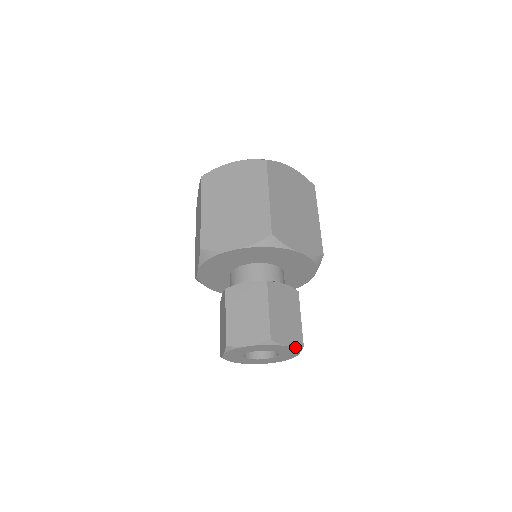
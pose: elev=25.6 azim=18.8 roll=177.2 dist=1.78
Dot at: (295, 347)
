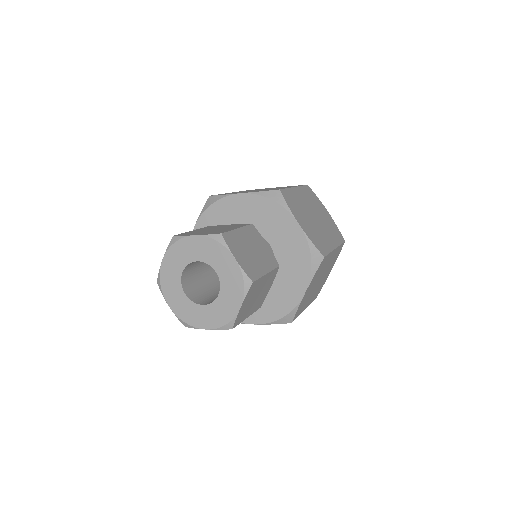
Dot at: (243, 270)
